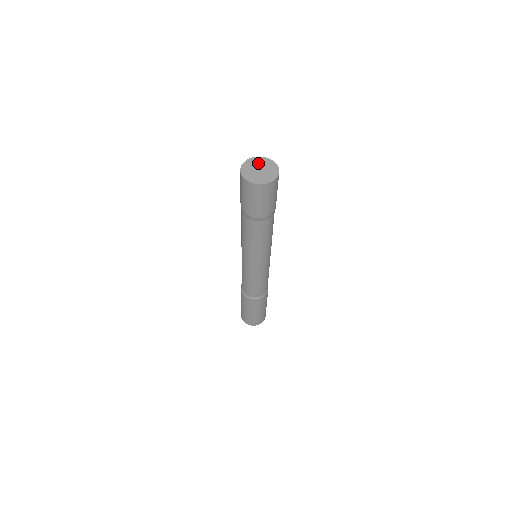
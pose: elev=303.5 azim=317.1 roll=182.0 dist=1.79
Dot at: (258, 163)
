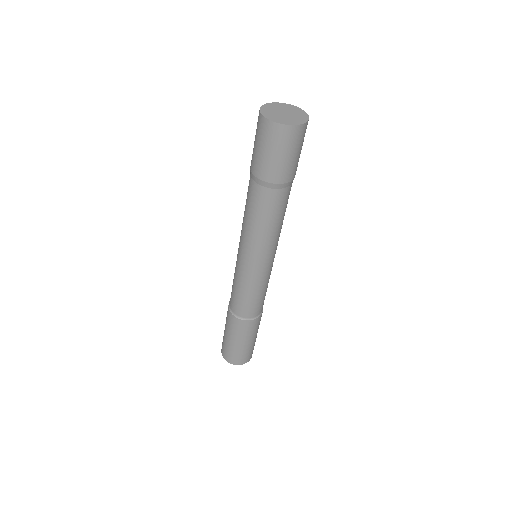
Dot at: (283, 107)
